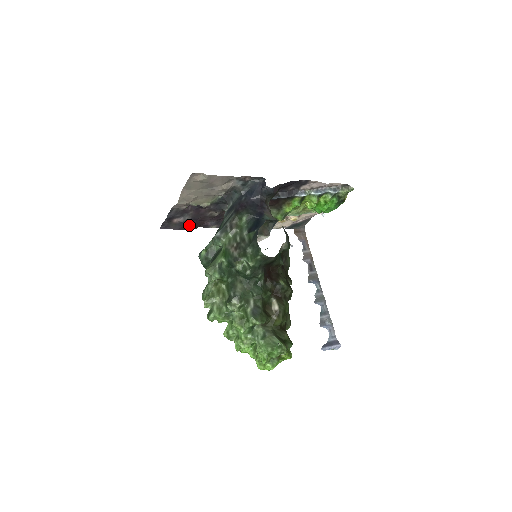
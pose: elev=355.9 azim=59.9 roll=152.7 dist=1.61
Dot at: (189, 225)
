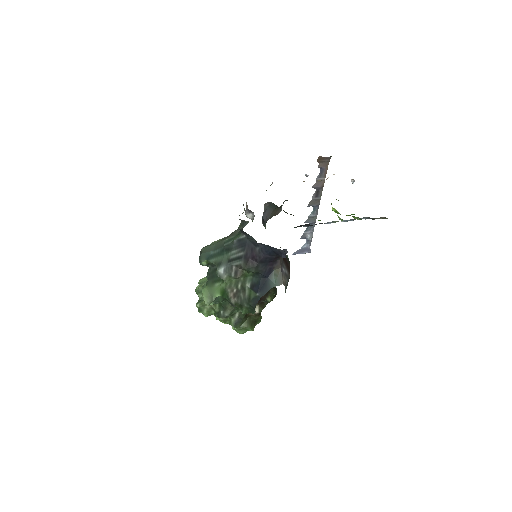
Dot at: occluded
